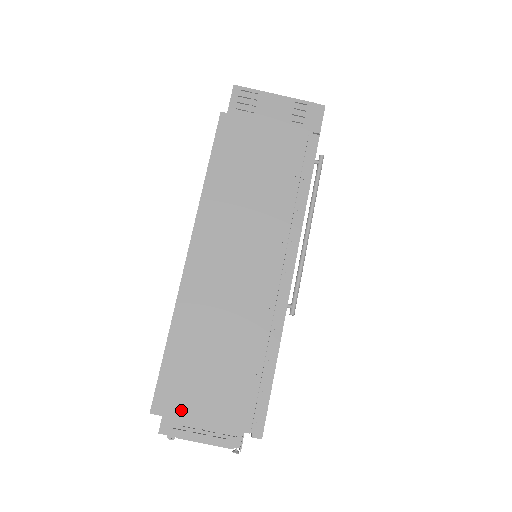
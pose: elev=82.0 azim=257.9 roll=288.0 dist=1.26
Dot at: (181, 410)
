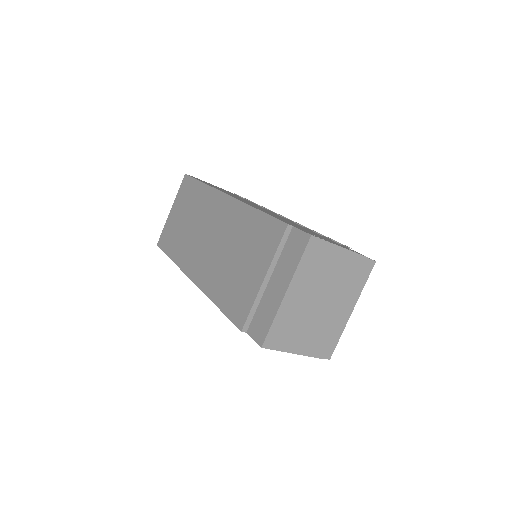
Dot at: occluded
